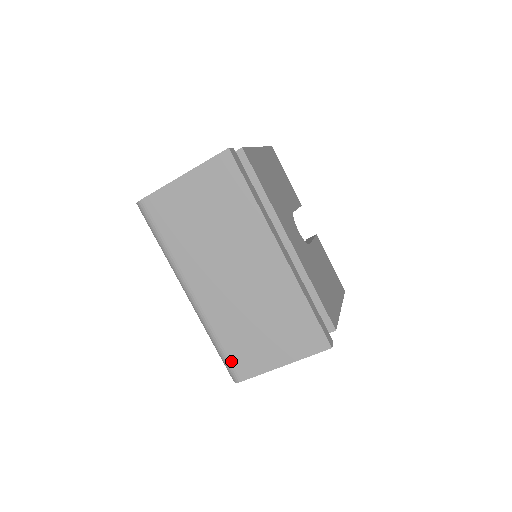
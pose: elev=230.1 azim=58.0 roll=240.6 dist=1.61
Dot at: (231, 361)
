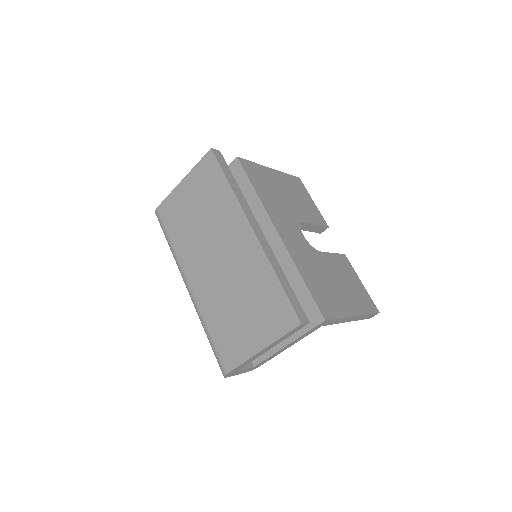
Dot at: (218, 351)
